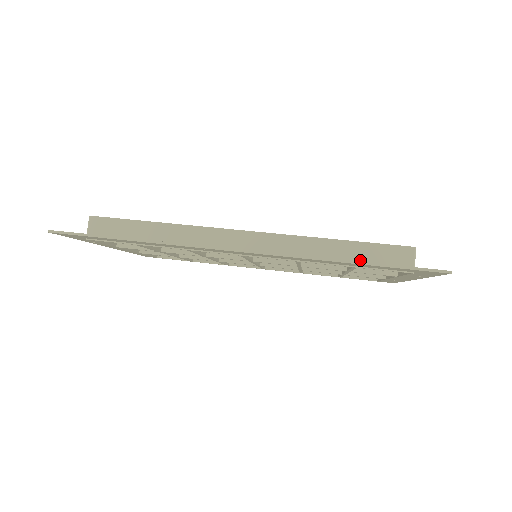
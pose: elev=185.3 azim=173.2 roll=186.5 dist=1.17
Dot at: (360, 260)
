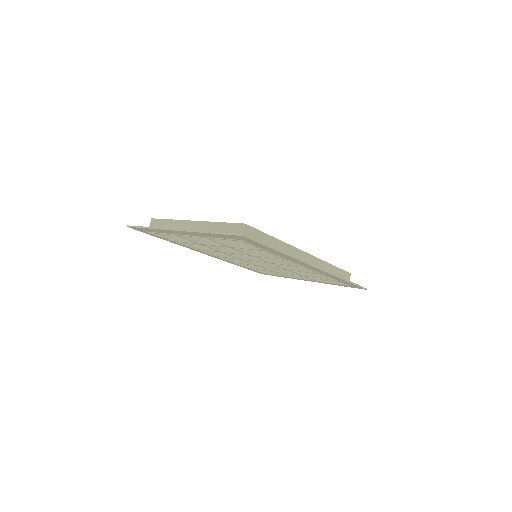
Dot at: occluded
